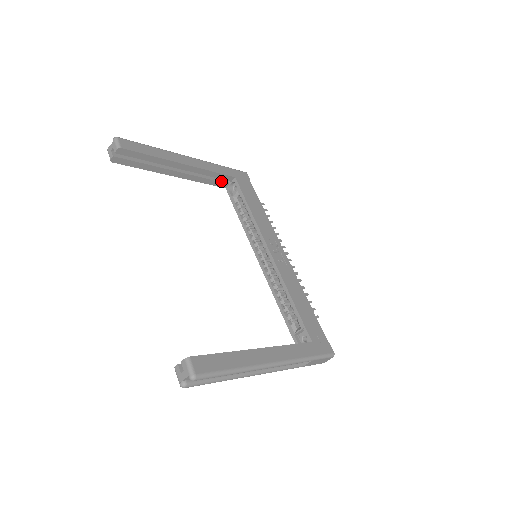
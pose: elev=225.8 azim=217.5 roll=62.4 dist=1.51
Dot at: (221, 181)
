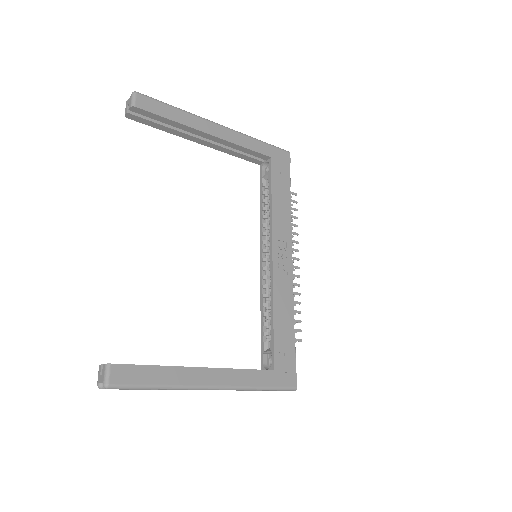
Dot at: (255, 157)
